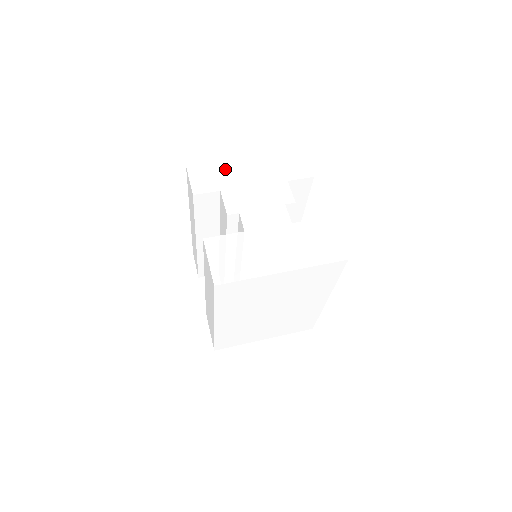
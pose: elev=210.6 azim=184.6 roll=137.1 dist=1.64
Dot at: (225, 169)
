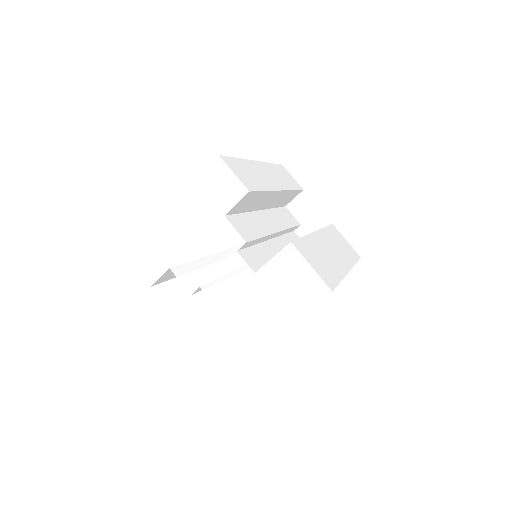
Dot at: (158, 237)
